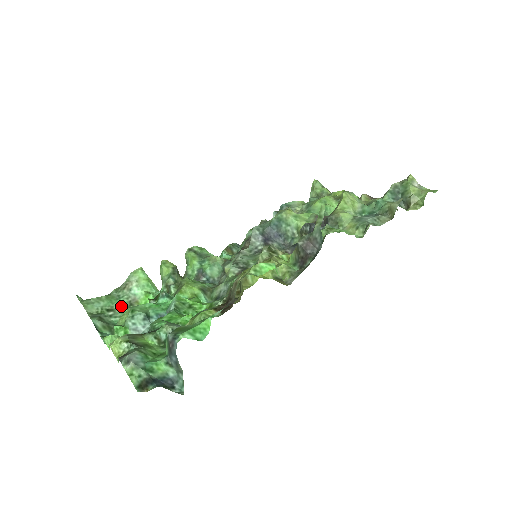
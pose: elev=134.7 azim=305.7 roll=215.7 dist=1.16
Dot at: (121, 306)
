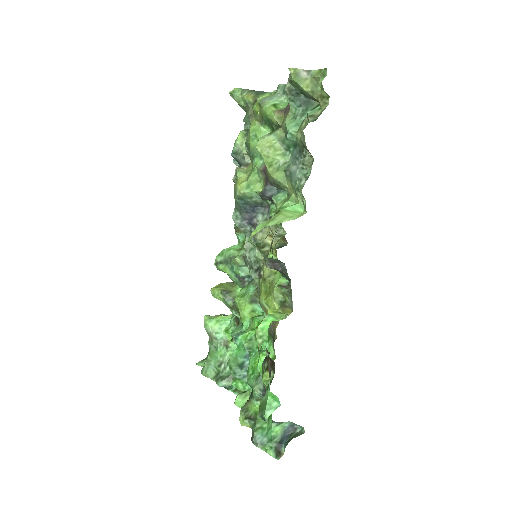
Dot at: (223, 355)
